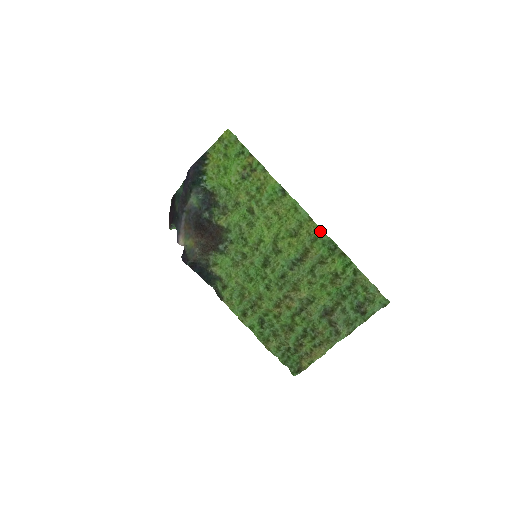
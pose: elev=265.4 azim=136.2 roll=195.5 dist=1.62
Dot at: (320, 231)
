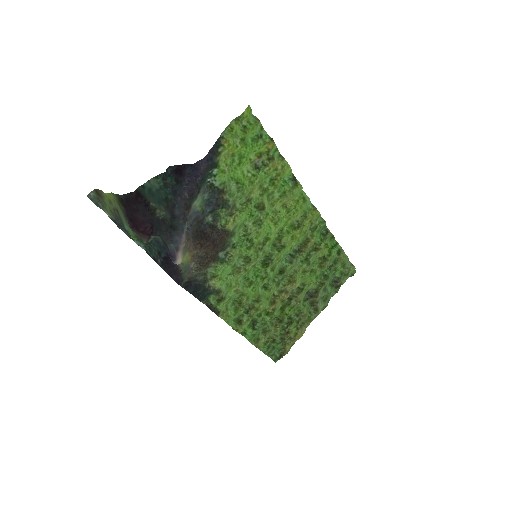
Dot at: (319, 218)
